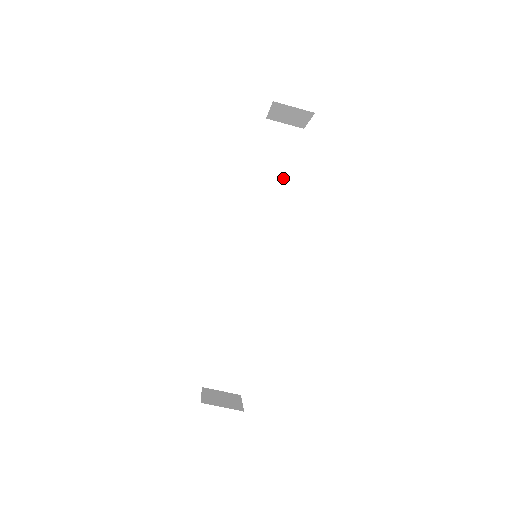
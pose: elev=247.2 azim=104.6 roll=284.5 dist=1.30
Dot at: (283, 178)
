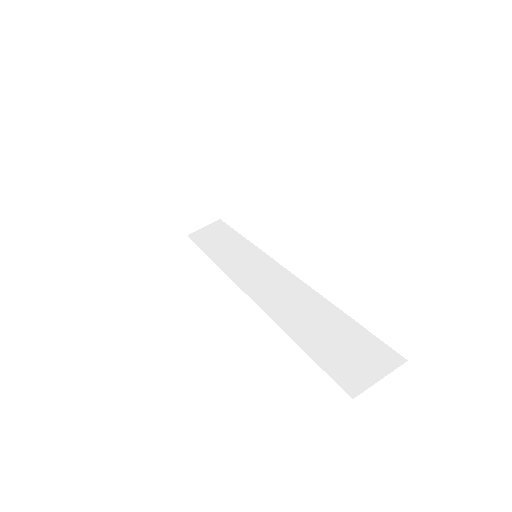
Dot at: (233, 239)
